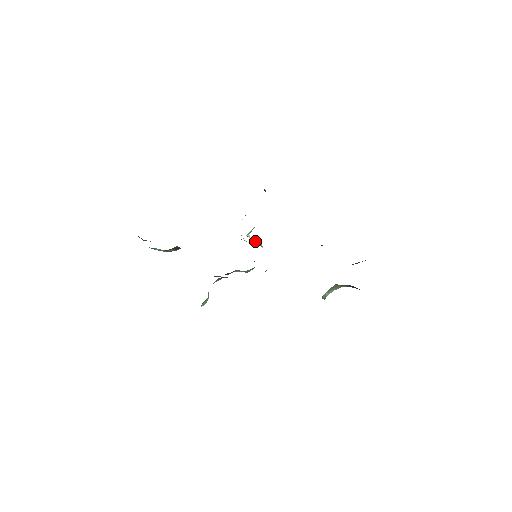
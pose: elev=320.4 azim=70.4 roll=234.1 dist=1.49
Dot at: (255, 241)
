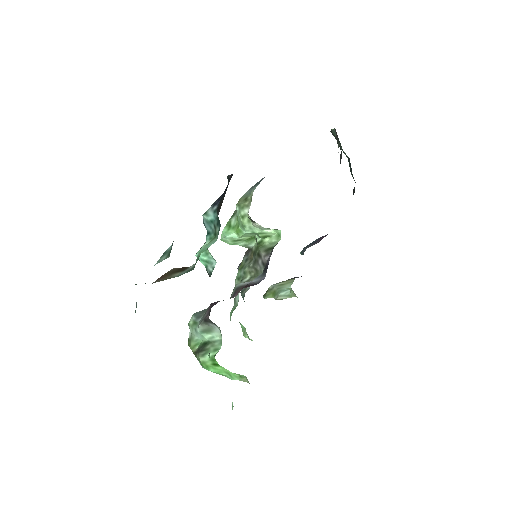
Dot at: (240, 240)
